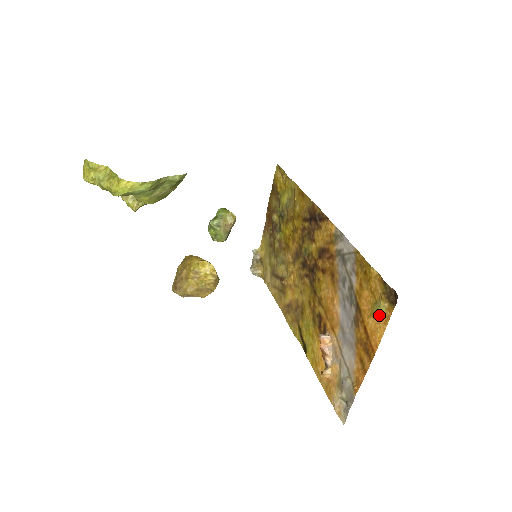
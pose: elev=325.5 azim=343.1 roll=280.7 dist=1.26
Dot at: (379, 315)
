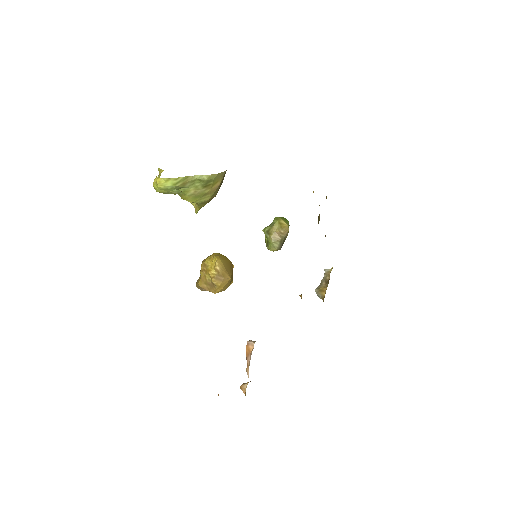
Dot at: occluded
